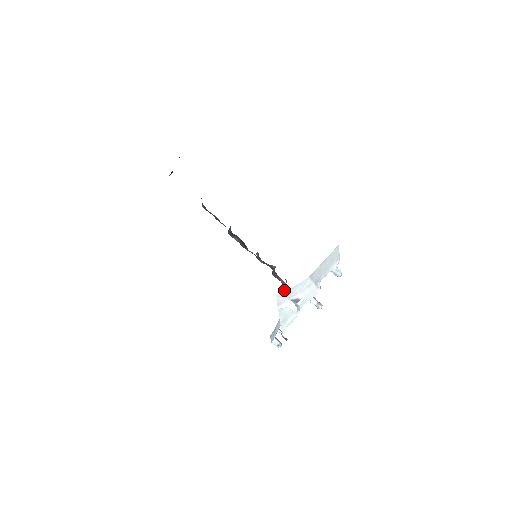
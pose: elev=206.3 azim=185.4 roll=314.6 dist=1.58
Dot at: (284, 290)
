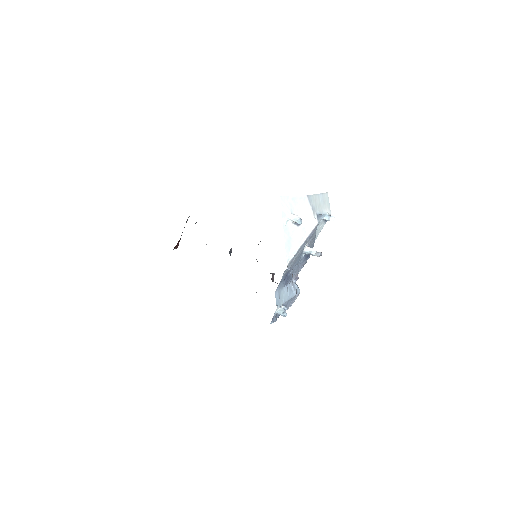
Dot at: (287, 196)
